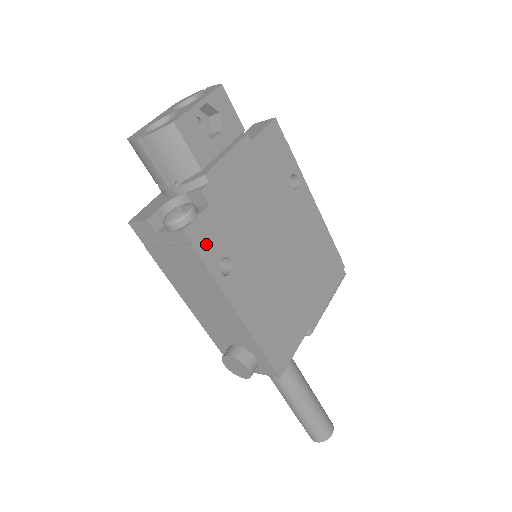
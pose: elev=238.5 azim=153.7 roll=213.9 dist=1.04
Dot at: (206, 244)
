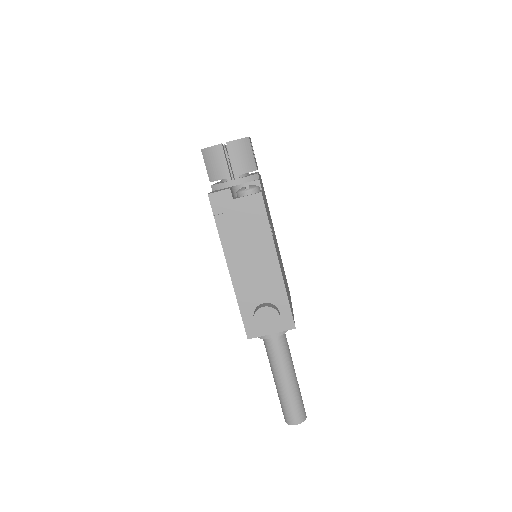
Dot at: occluded
